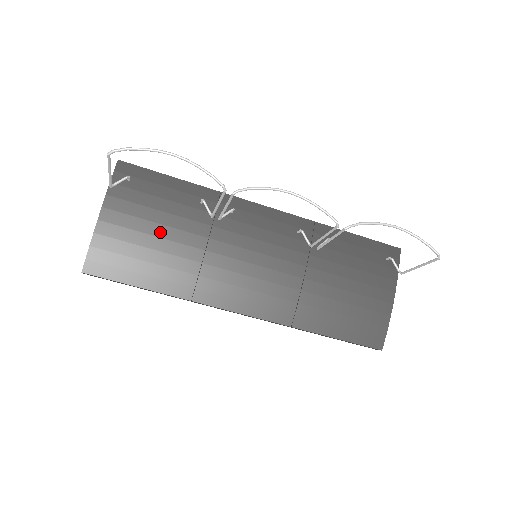
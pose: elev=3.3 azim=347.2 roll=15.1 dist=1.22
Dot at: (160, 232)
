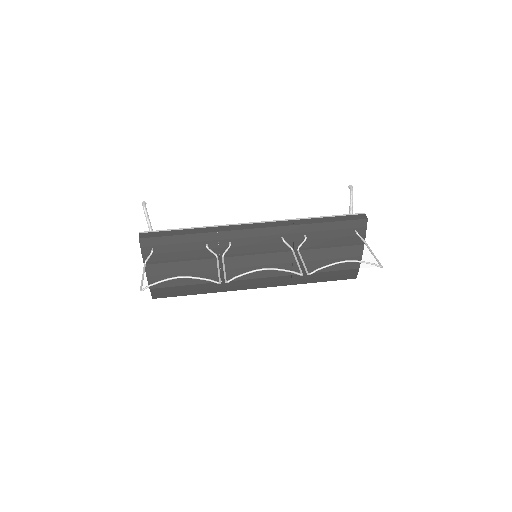
Dot at: occluded
